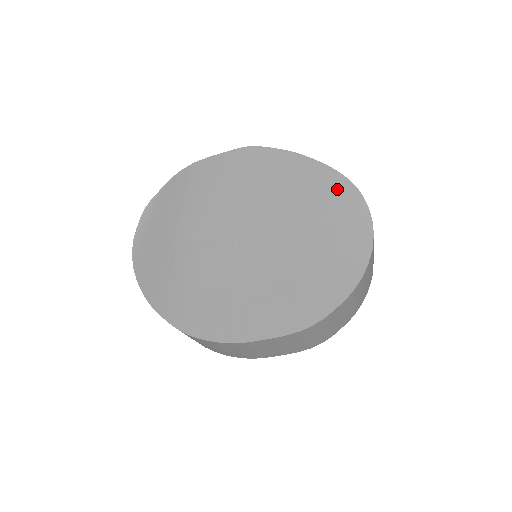
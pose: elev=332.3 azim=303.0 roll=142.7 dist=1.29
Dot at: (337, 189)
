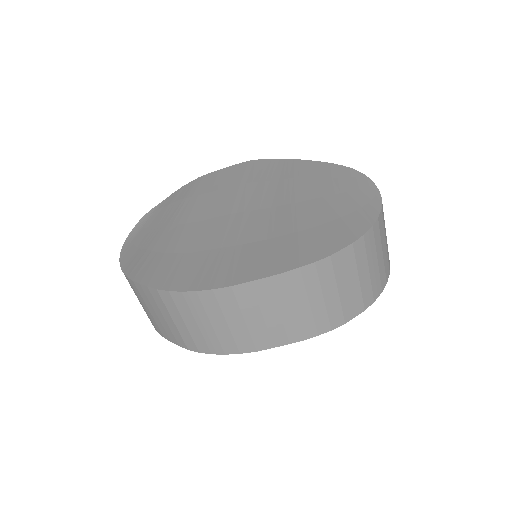
Dot at: (340, 175)
